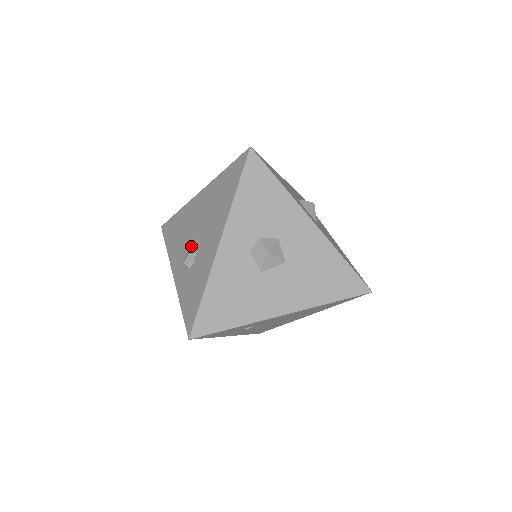
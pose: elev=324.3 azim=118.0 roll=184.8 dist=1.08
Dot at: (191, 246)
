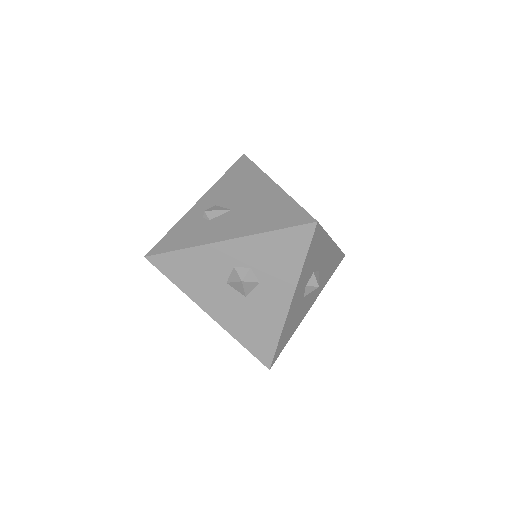
Dot at: (223, 206)
